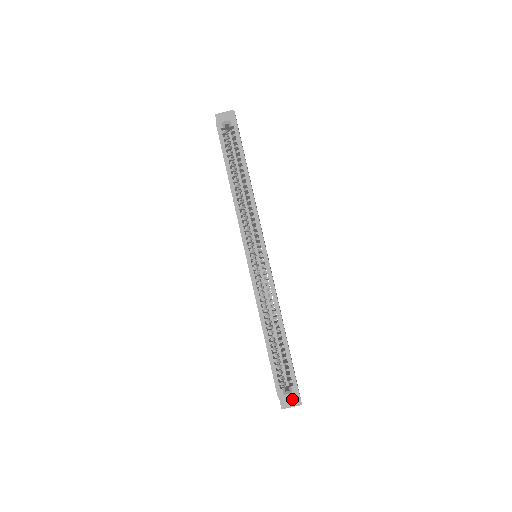
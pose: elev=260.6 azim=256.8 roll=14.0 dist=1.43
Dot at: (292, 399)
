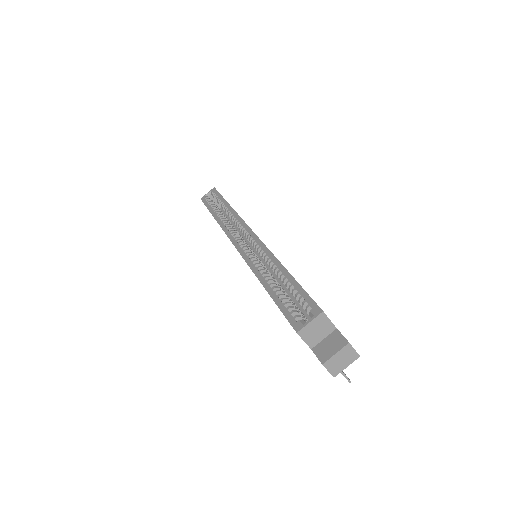
Dot at: (332, 344)
